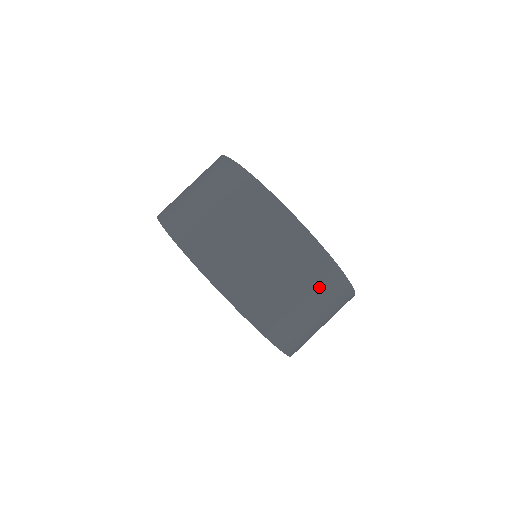
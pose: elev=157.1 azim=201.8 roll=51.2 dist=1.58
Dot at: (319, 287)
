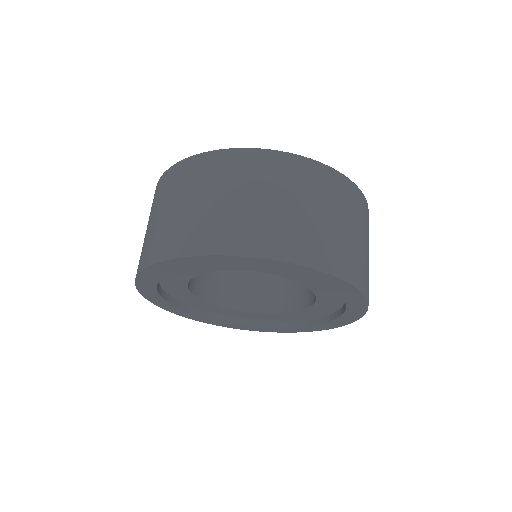
Dot at: (345, 204)
